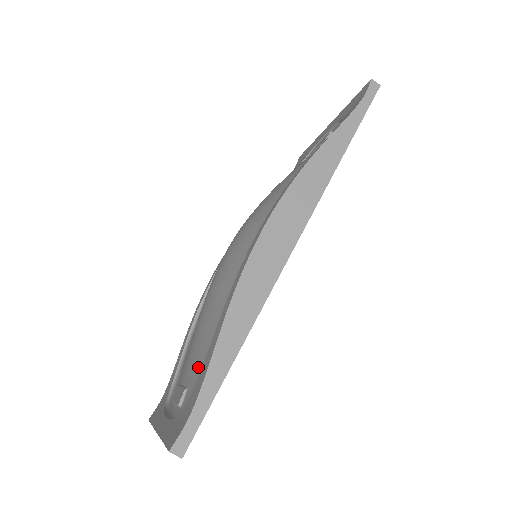
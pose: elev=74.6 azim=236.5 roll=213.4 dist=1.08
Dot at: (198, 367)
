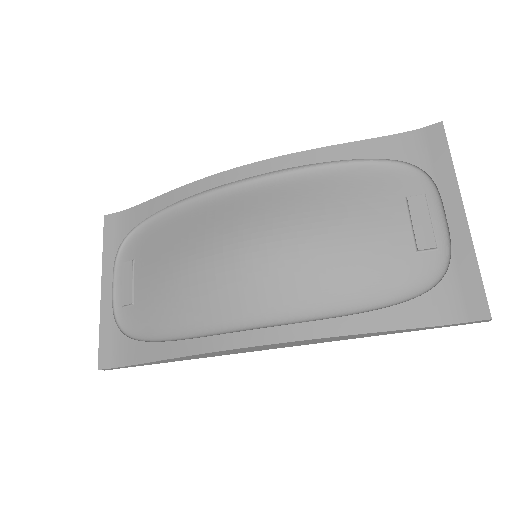
Dot at: (145, 316)
